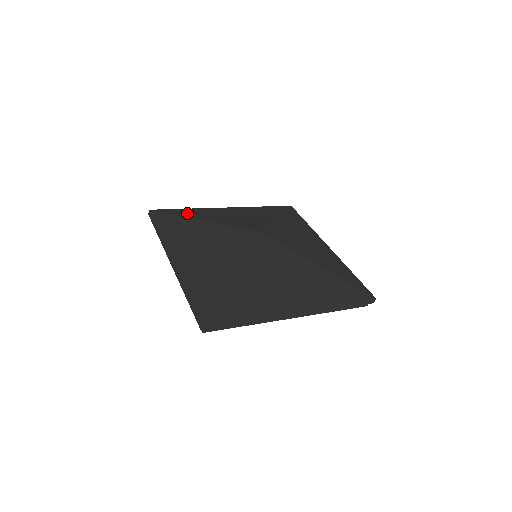
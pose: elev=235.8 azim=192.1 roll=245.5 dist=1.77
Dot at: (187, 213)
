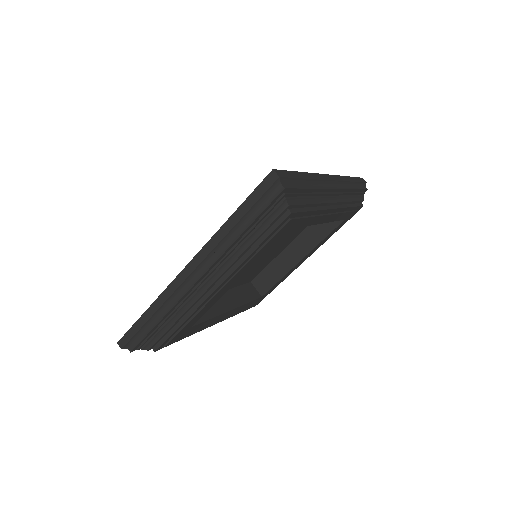
Dot at: occluded
